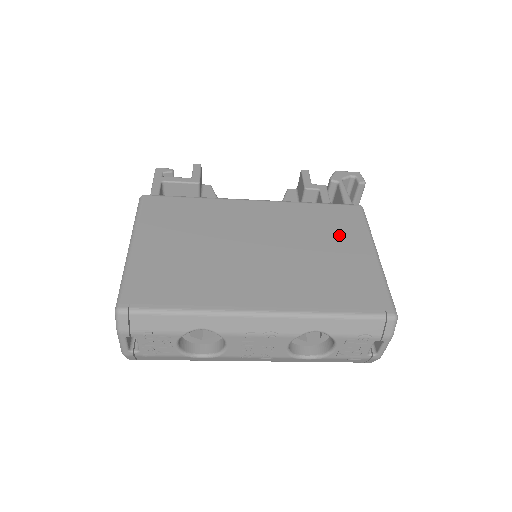
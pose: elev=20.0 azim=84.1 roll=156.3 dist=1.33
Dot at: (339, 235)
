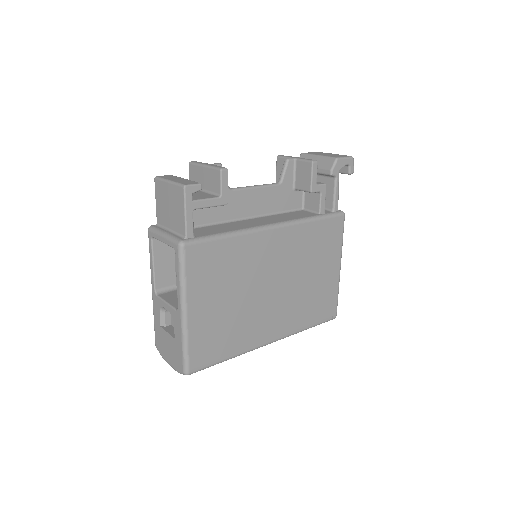
Dot at: (324, 256)
